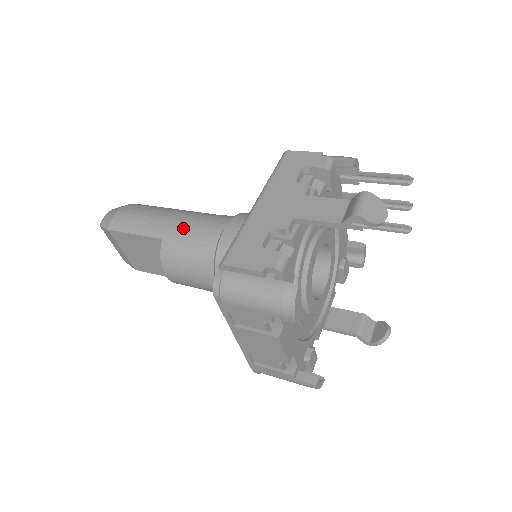
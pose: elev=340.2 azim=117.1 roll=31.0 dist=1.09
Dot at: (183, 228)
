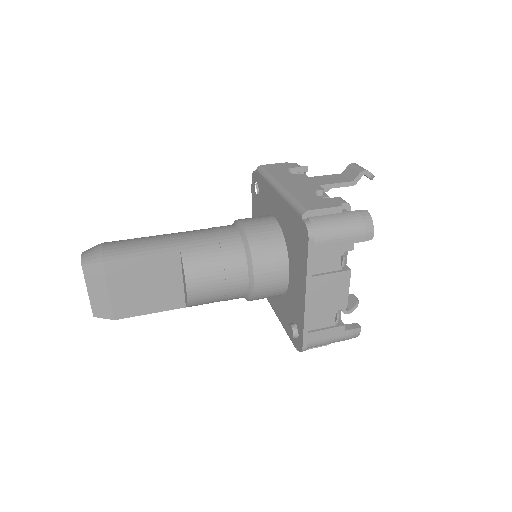
Dot at: (197, 236)
